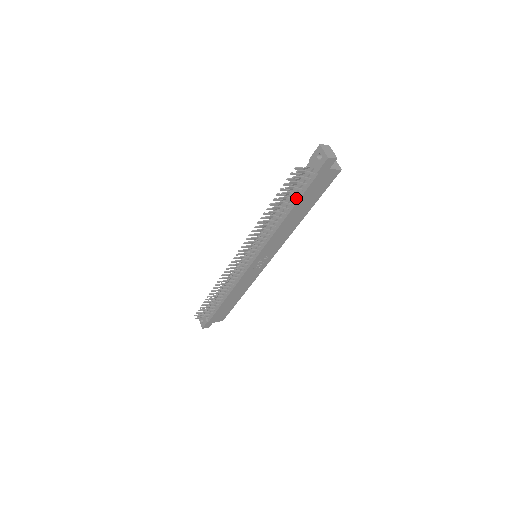
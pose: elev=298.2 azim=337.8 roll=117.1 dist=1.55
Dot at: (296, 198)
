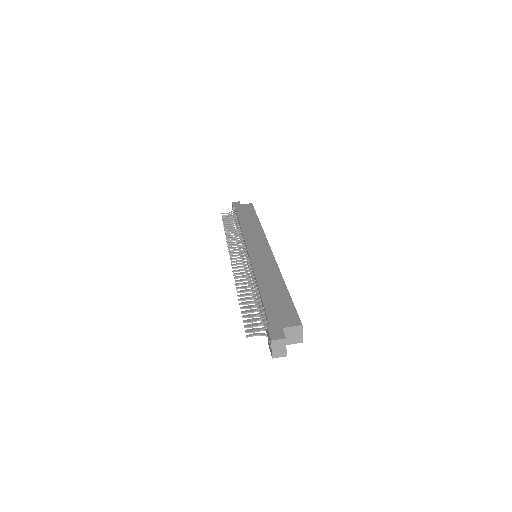
Dot at: occluded
